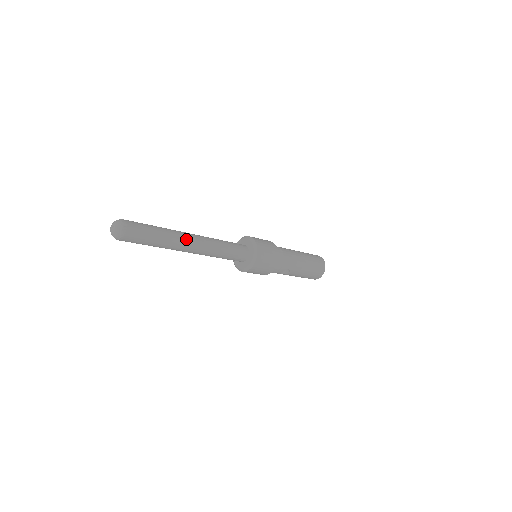
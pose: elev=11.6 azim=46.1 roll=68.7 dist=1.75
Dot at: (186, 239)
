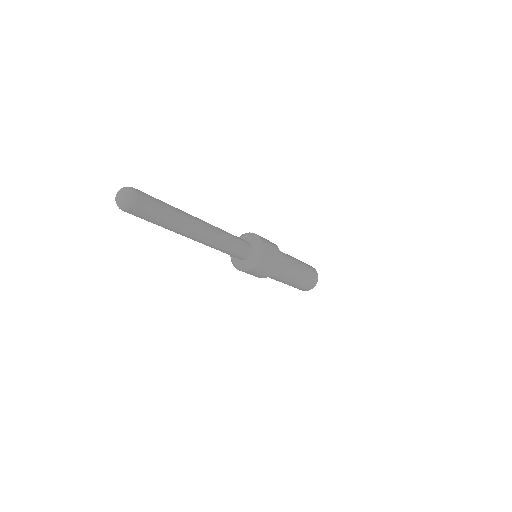
Dot at: (191, 232)
